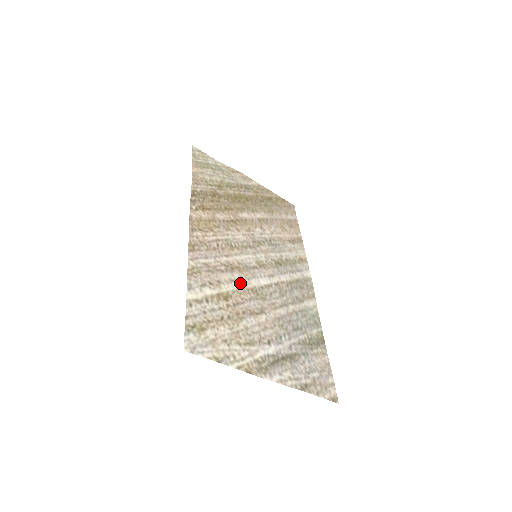
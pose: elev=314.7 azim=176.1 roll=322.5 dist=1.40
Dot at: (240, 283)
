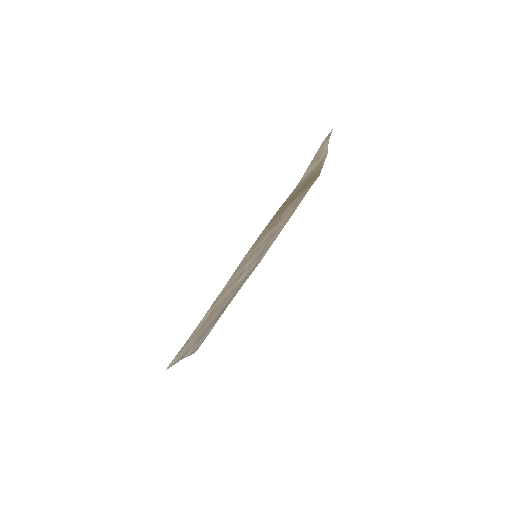
Dot at: (229, 291)
